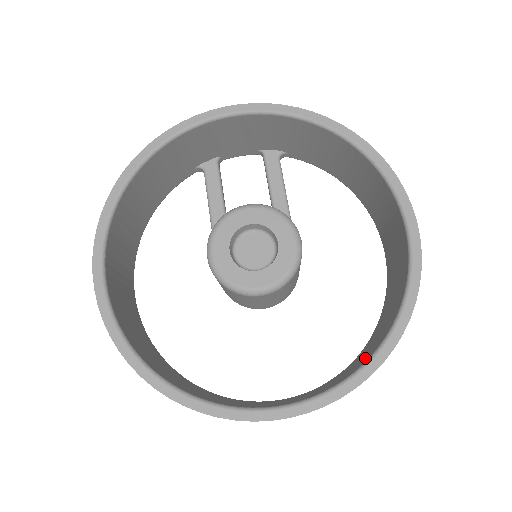
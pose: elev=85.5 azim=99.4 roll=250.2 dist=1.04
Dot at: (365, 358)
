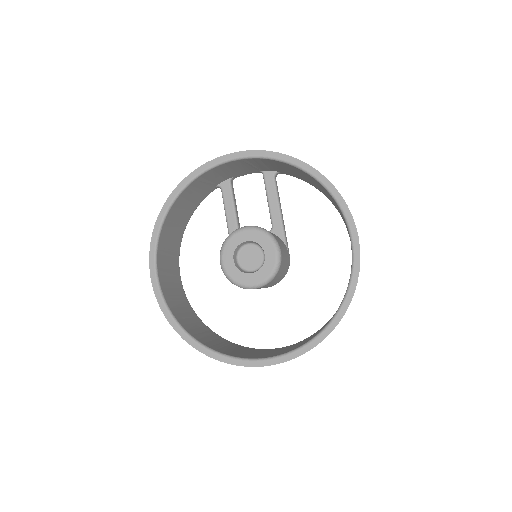
Dot at: occluded
